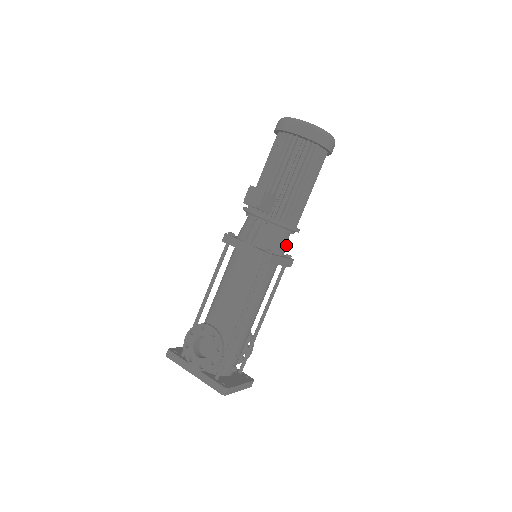
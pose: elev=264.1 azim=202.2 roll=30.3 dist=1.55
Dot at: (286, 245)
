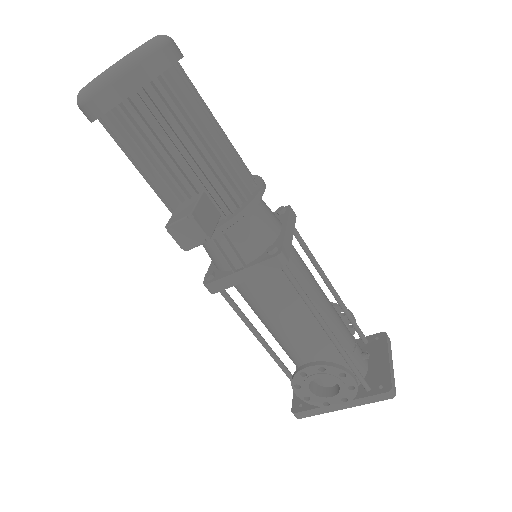
Dot at: (269, 210)
